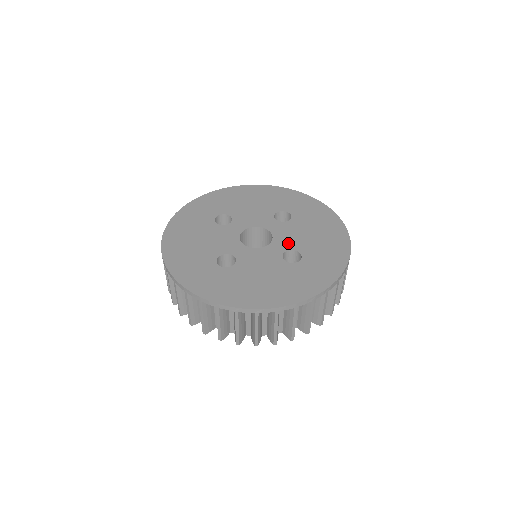
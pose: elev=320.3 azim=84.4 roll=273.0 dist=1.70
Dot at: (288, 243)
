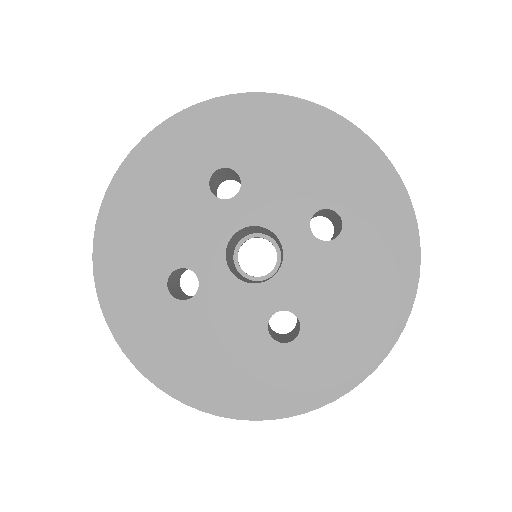
Dot at: (295, 295)
